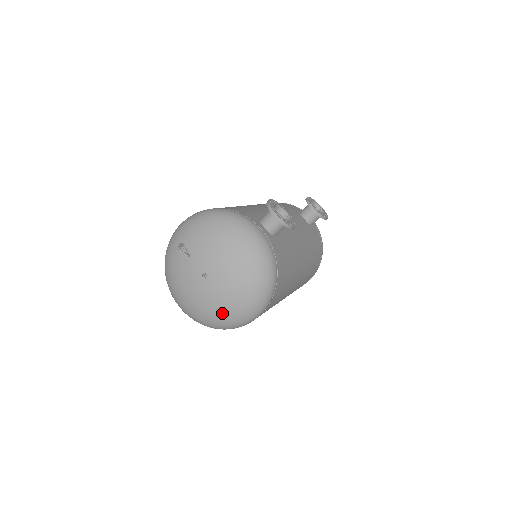
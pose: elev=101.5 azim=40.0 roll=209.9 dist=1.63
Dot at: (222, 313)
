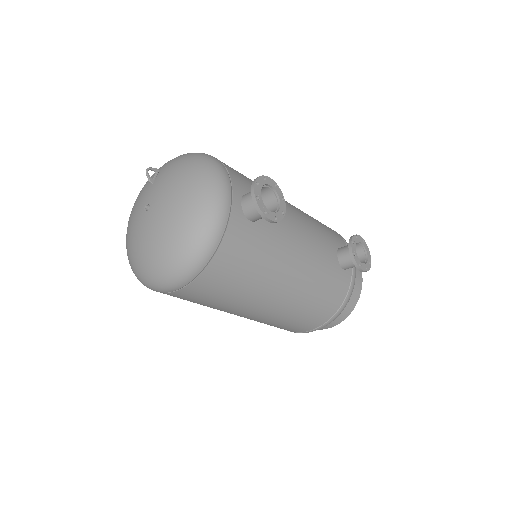
Dot at: (140, 258)
